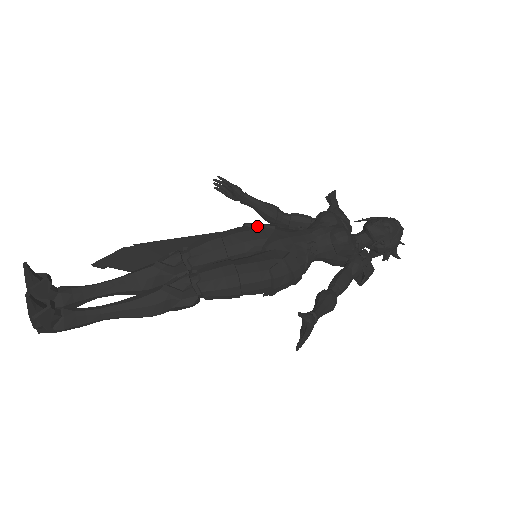
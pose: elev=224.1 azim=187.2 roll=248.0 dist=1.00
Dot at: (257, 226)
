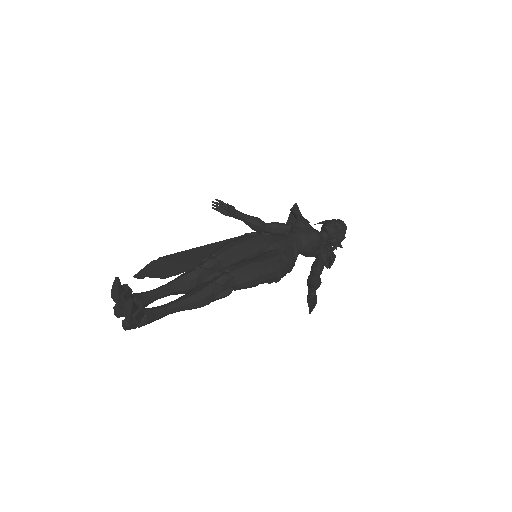
Dot at: (257, 234)
